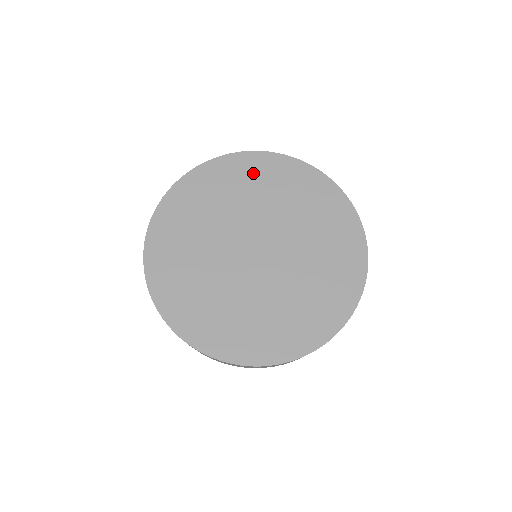
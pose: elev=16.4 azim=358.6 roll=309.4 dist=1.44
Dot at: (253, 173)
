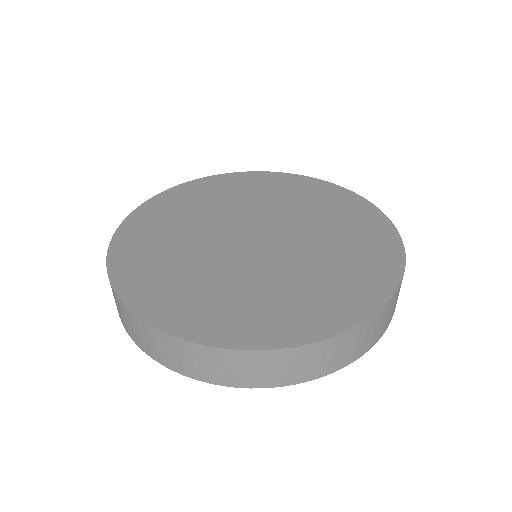
Dot at: (325, 198)
